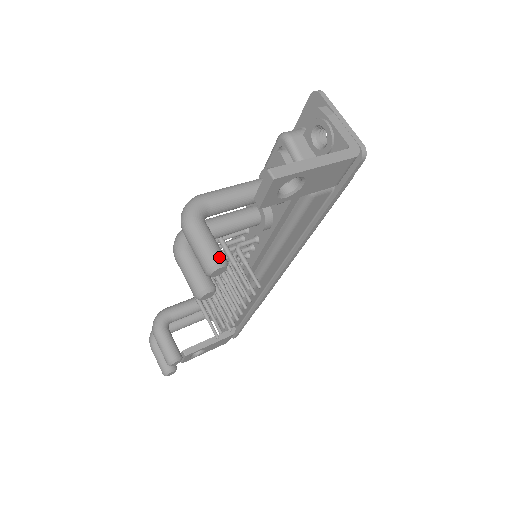
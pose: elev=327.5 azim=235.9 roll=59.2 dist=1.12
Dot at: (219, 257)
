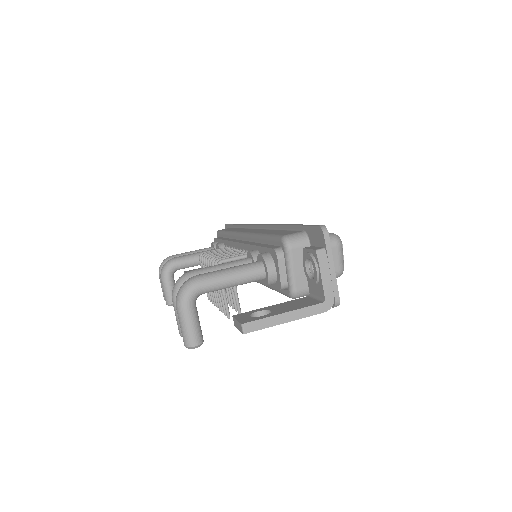
Dot at: (196, 341)
